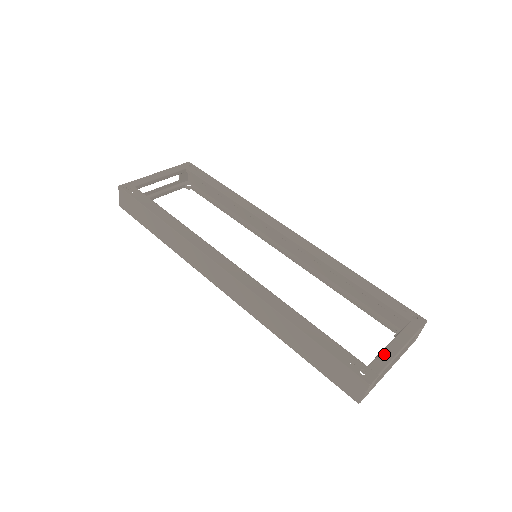
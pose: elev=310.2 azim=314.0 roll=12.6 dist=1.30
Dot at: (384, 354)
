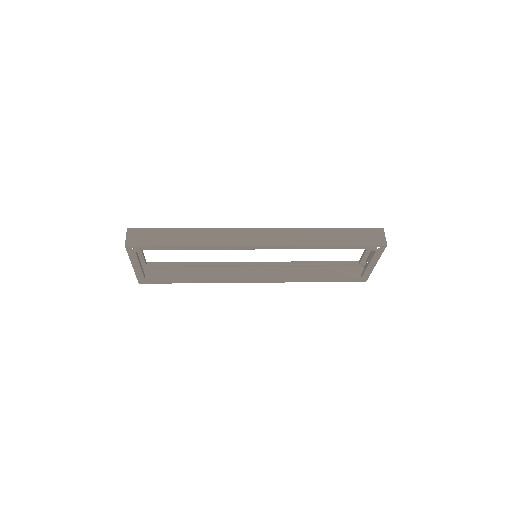
Dot at: occluded
